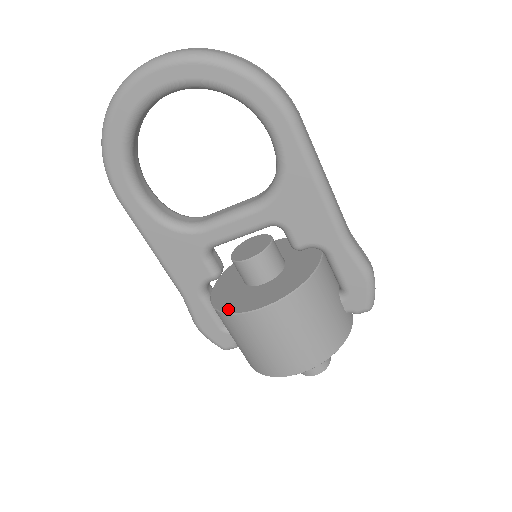
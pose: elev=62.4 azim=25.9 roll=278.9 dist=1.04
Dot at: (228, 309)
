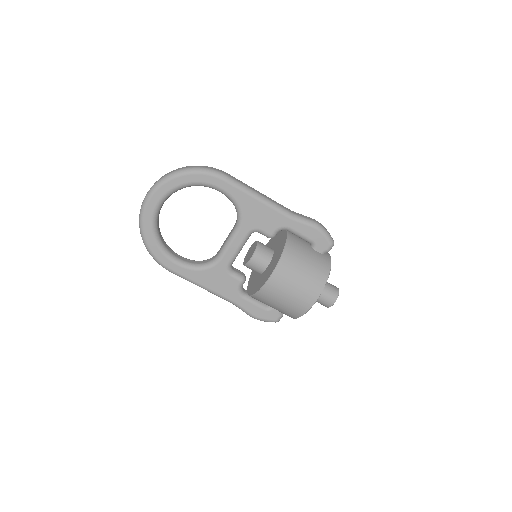
Dot at: (257, 290)
